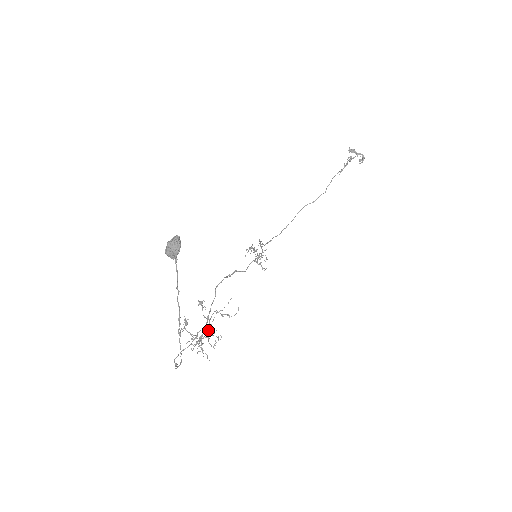
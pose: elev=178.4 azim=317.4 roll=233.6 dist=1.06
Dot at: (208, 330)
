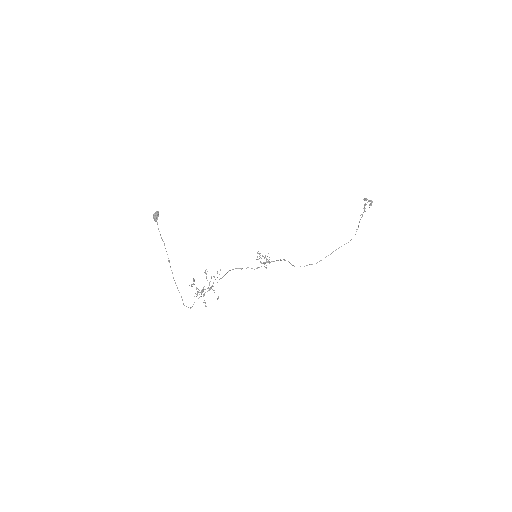
Dot at: (209, 290)
